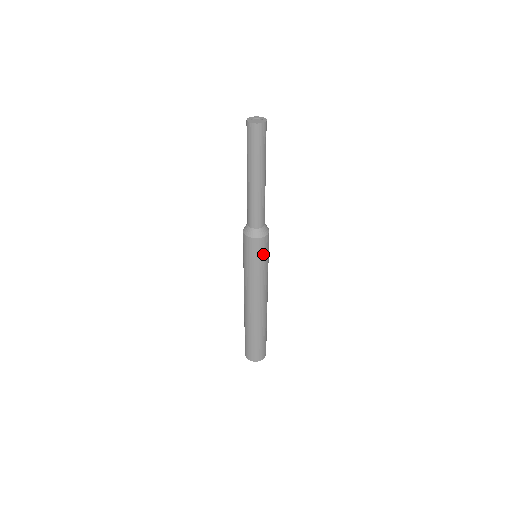
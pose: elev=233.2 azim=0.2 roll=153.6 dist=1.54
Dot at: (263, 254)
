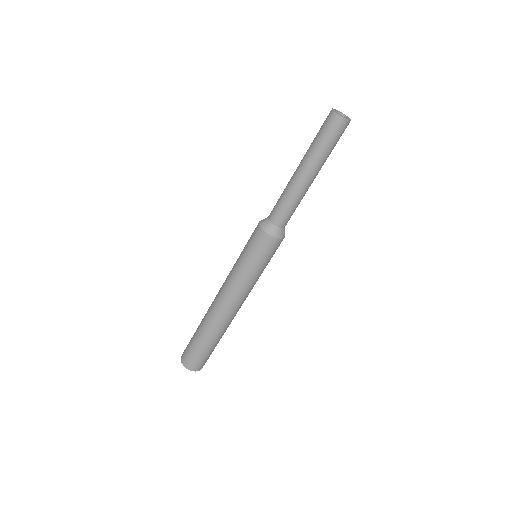
Dot at: (259, 254)
